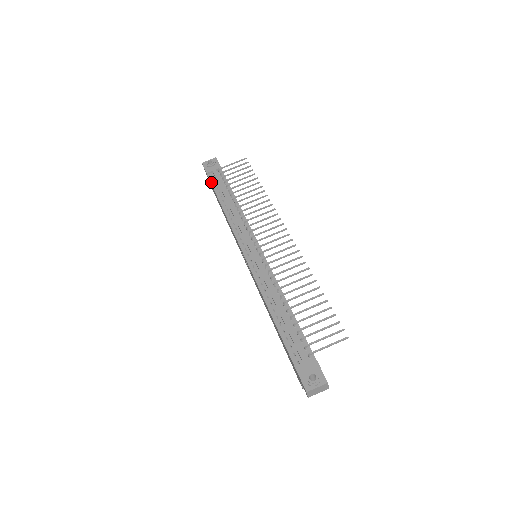
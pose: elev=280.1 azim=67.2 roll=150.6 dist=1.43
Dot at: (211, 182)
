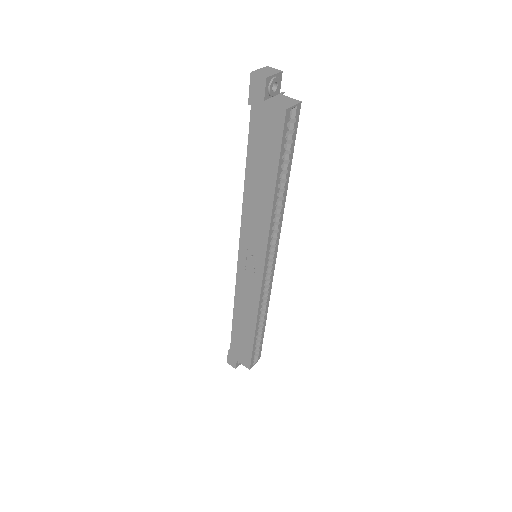
Dot at: (230, 343)
